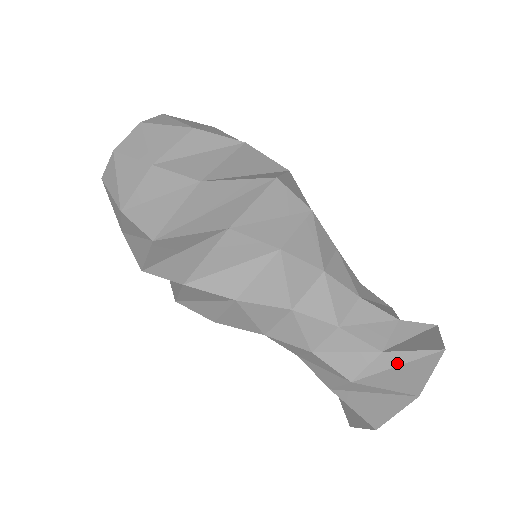
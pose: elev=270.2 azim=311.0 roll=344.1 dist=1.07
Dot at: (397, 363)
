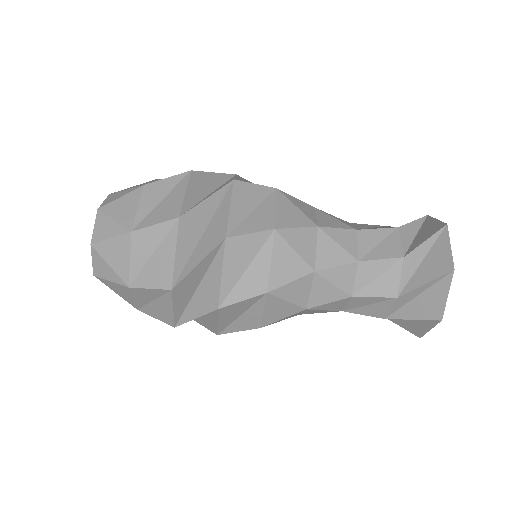
Dot at: (415, 295)
